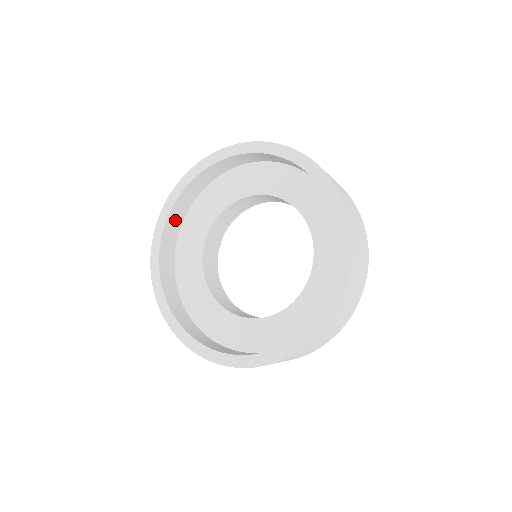
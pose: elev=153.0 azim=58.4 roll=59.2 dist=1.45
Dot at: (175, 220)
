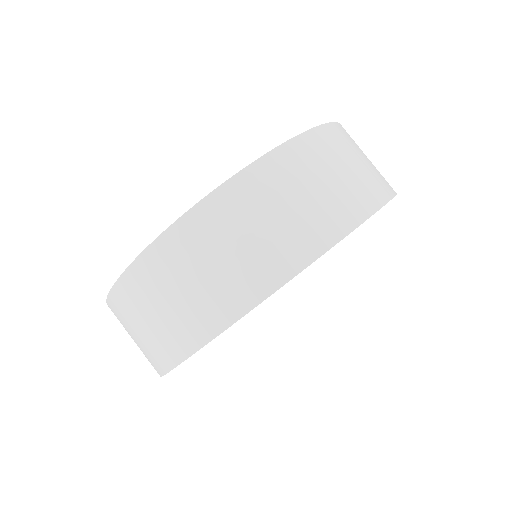
Dot at: occluded
